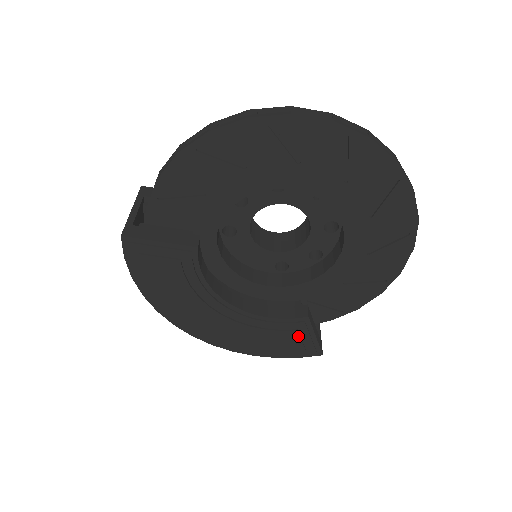
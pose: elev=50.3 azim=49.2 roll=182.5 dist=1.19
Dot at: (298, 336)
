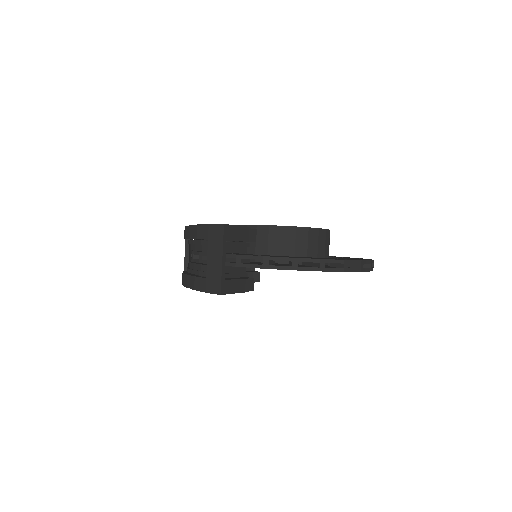
Dot at: occluded
